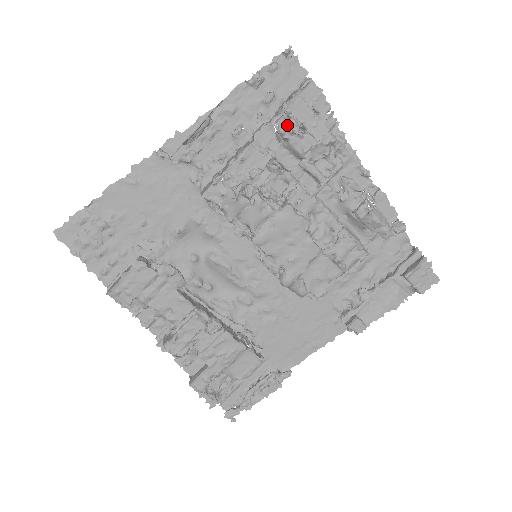
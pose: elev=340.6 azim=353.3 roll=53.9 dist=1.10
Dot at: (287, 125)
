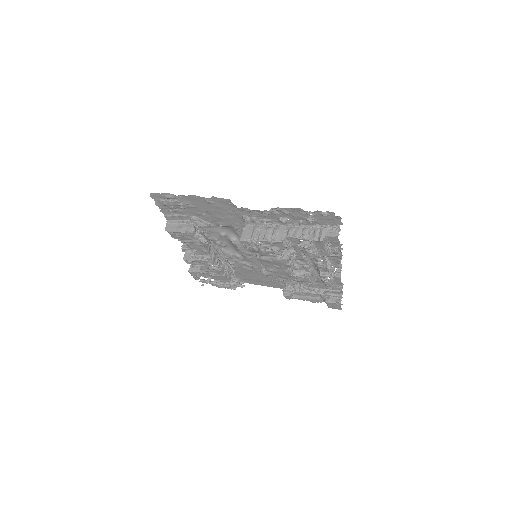
Dot at: (306, 248)
